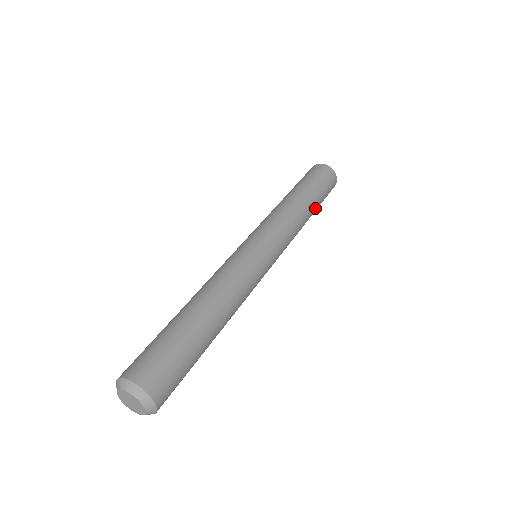
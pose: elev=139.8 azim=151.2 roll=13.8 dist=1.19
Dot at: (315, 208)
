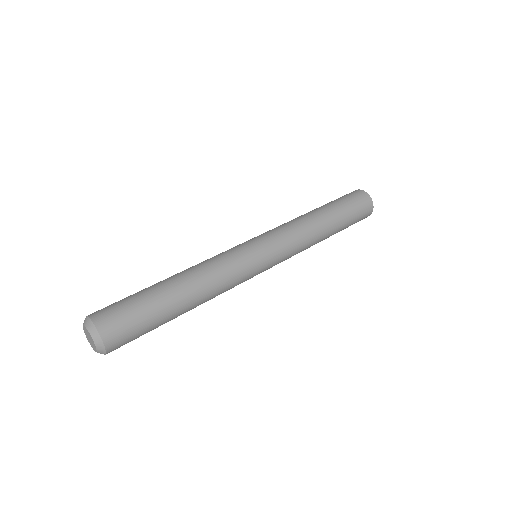
Dot at: (336, 228)
